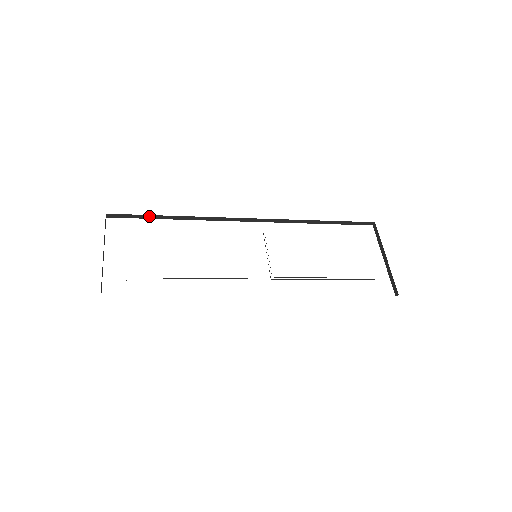
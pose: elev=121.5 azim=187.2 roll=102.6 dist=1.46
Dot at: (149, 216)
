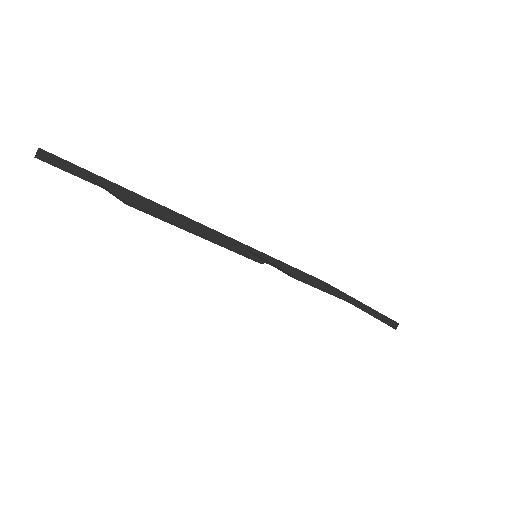
Dot at: (102, 181)
